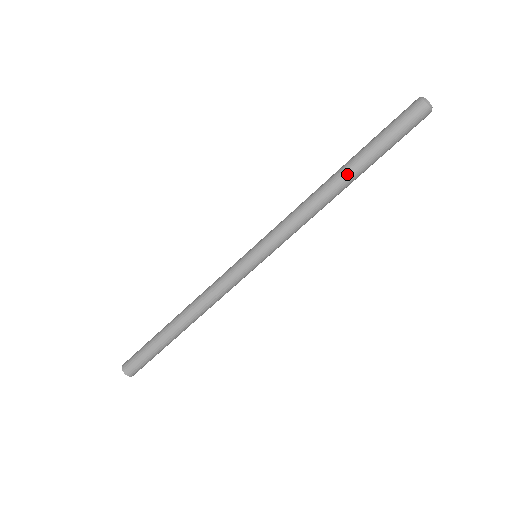
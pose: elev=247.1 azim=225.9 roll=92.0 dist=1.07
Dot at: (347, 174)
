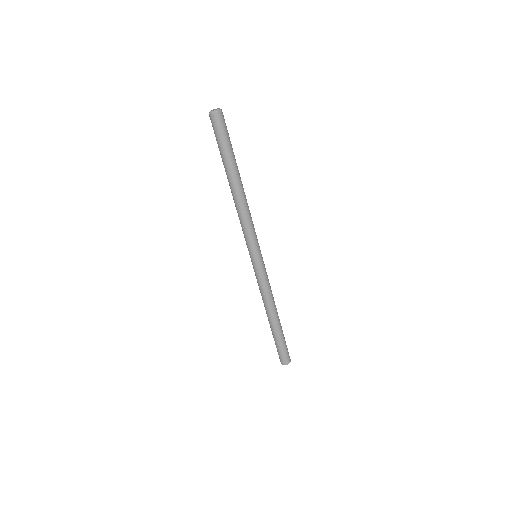
Dot at: (230, 181)
